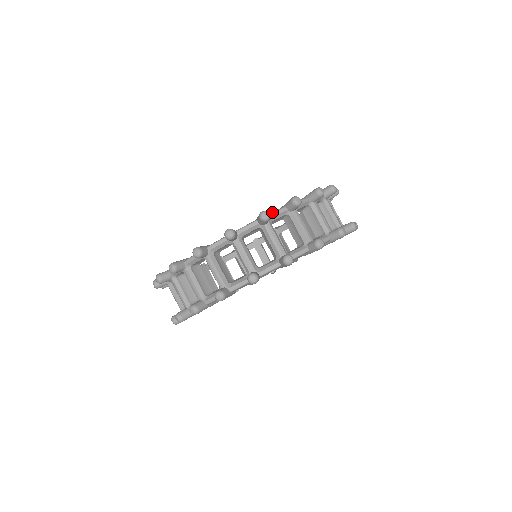
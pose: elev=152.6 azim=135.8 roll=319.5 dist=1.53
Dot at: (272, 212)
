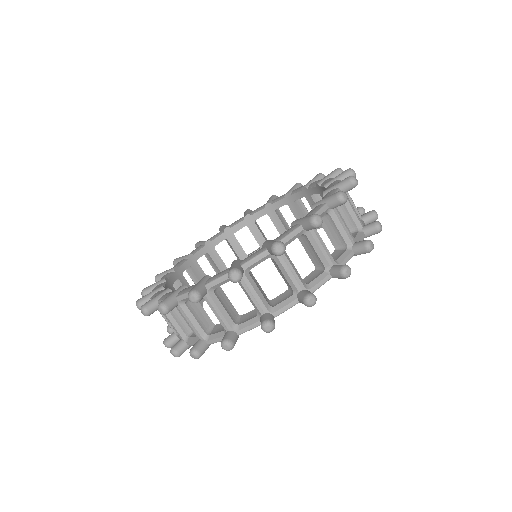
Dot at: (248, 260)
